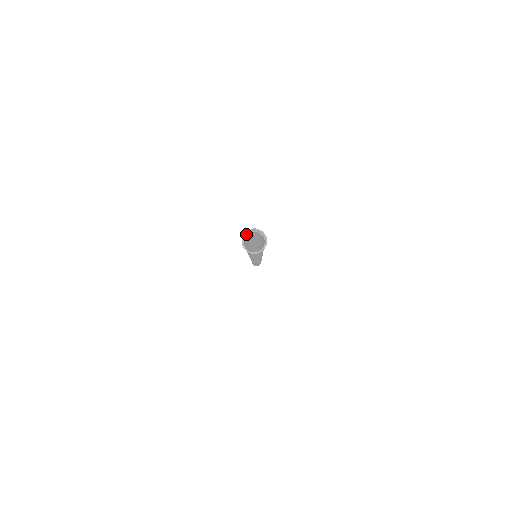
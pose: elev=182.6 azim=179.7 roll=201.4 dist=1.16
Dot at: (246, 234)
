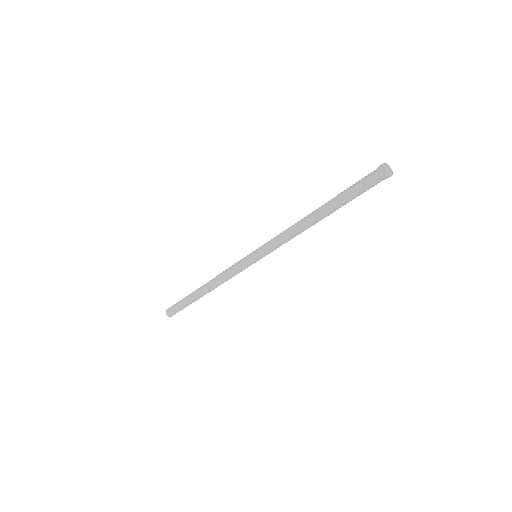
Dot at: occluded
